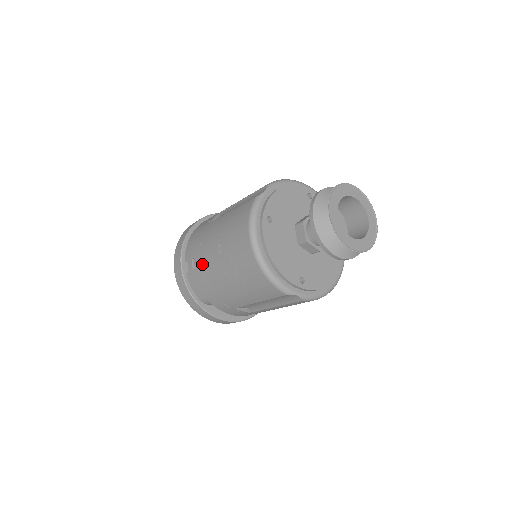
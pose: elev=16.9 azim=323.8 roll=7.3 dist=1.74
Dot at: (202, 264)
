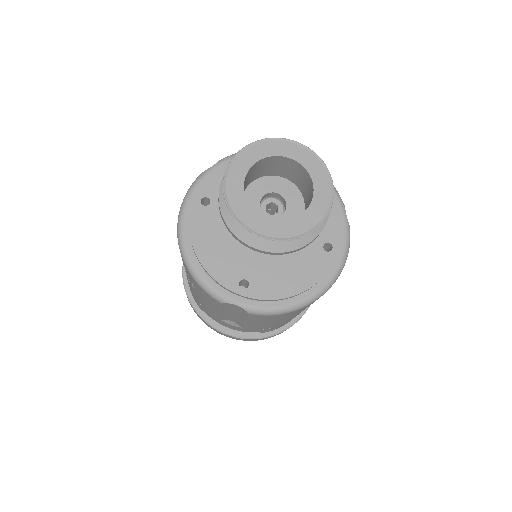
Dot at: occluded
